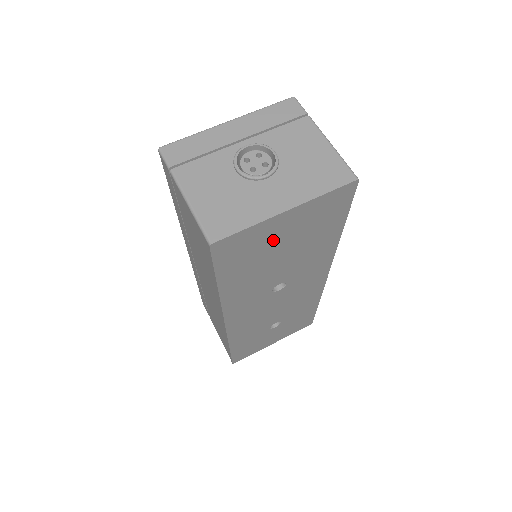
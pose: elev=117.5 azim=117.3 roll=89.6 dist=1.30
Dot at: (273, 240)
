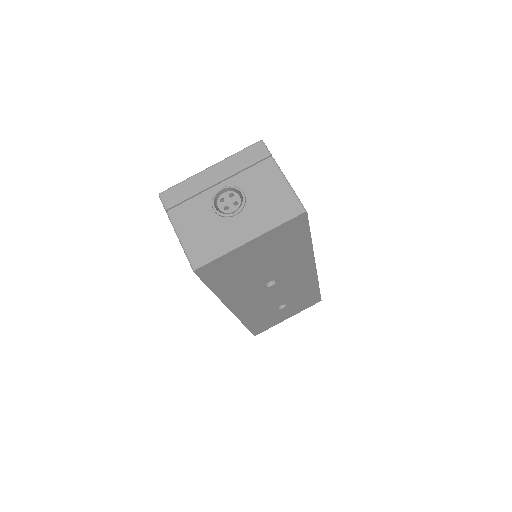
Dot at: (247, 259)
